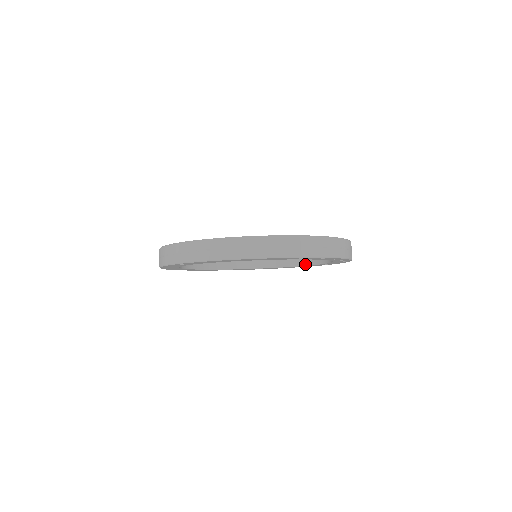
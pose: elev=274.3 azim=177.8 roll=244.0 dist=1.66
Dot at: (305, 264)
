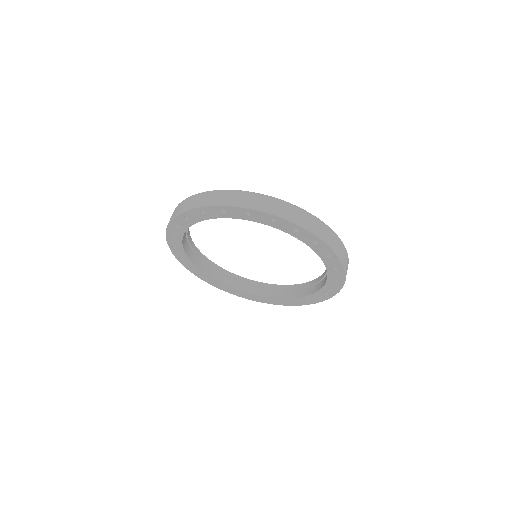
Dot at: (271, 296)
